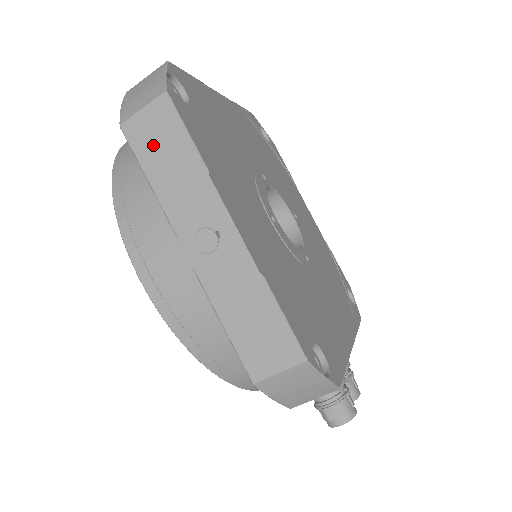
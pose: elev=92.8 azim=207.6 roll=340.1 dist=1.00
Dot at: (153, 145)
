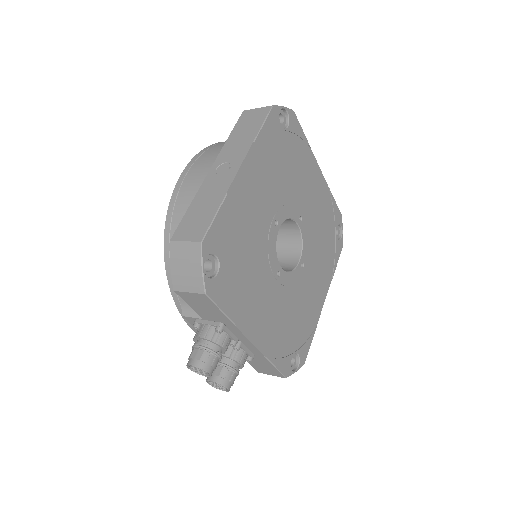
Dot at: (246, 123)
